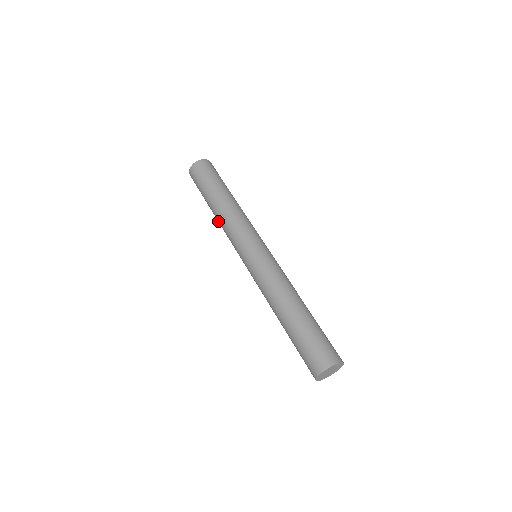
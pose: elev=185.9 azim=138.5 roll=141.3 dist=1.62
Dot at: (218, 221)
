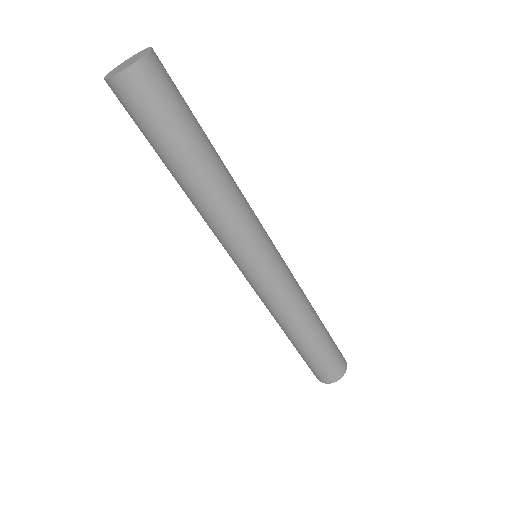
Dot at: occluded
